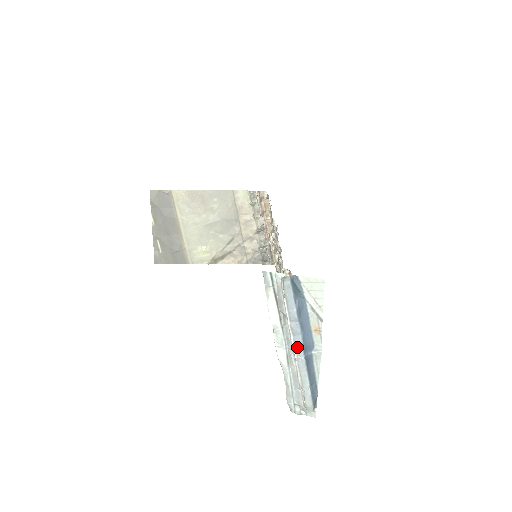
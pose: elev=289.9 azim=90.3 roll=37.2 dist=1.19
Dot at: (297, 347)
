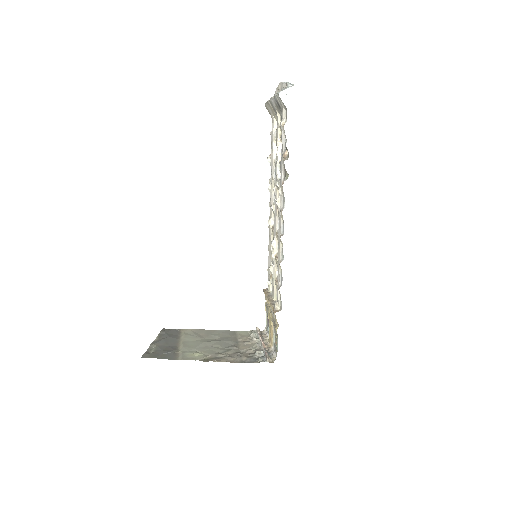
Dot at: occluded
